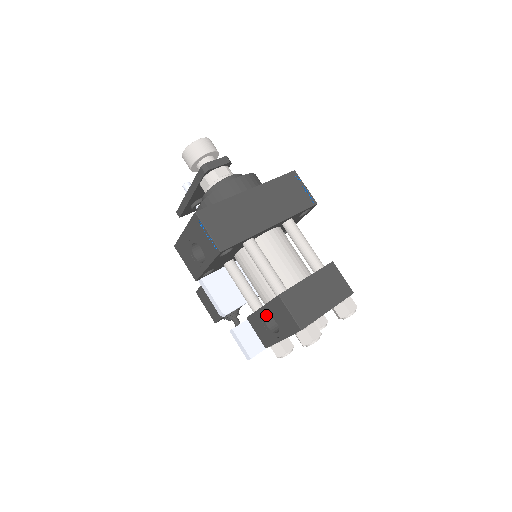
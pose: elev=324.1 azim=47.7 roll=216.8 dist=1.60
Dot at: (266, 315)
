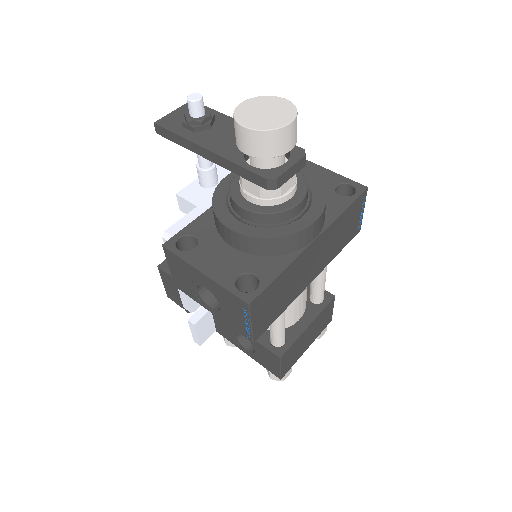
Dot at: occluded
